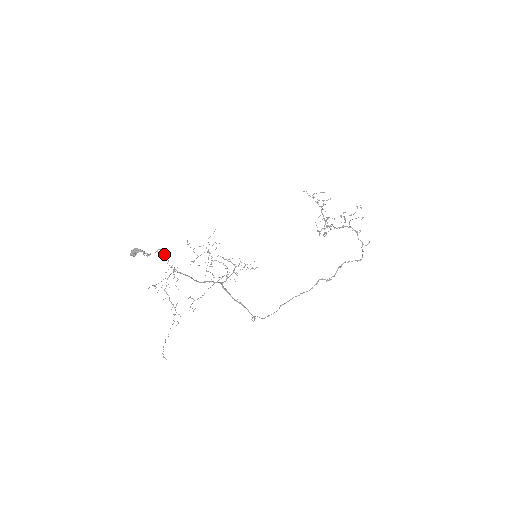
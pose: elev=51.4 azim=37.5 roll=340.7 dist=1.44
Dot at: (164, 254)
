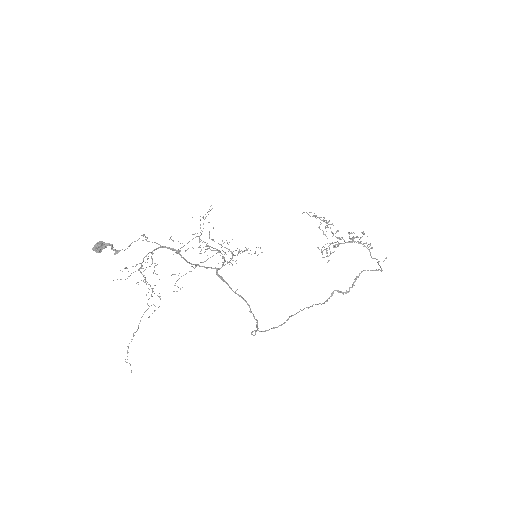
Dot at: (142, 235)
